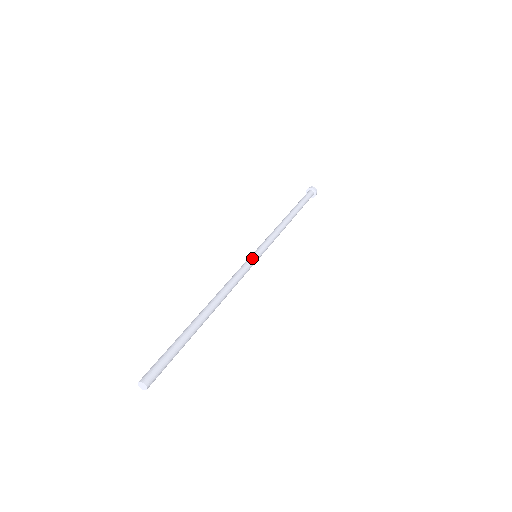
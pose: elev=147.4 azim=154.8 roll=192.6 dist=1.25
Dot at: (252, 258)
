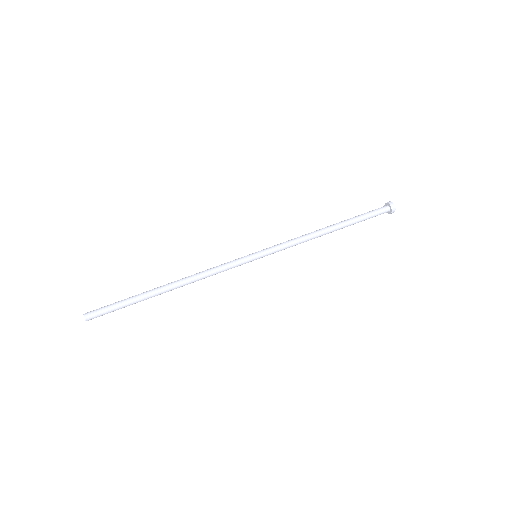
Dot at: (248, 259)
